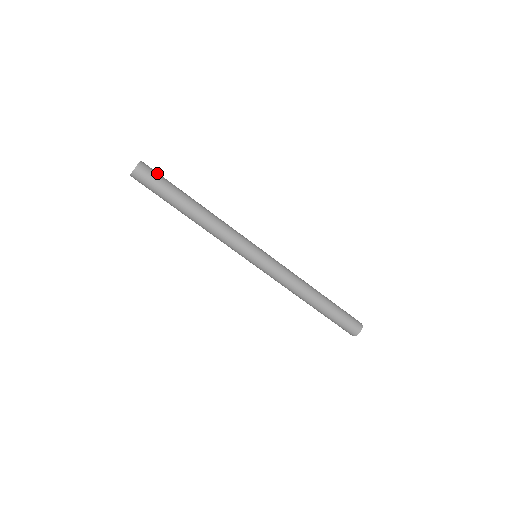
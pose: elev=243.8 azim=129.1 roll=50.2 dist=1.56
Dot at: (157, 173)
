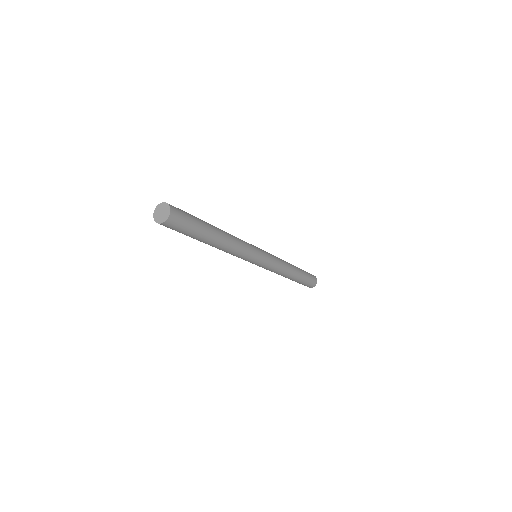
Dot at: (183, 211)
